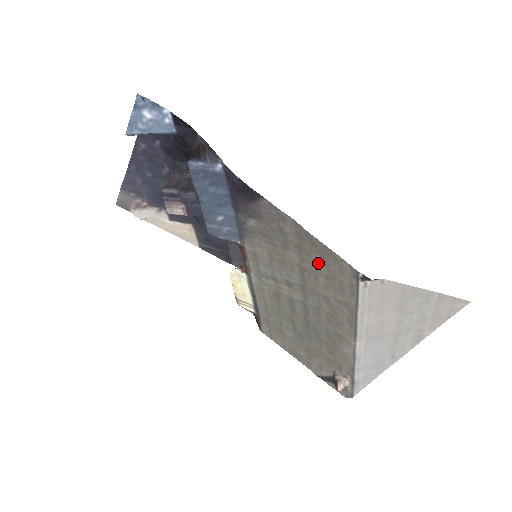
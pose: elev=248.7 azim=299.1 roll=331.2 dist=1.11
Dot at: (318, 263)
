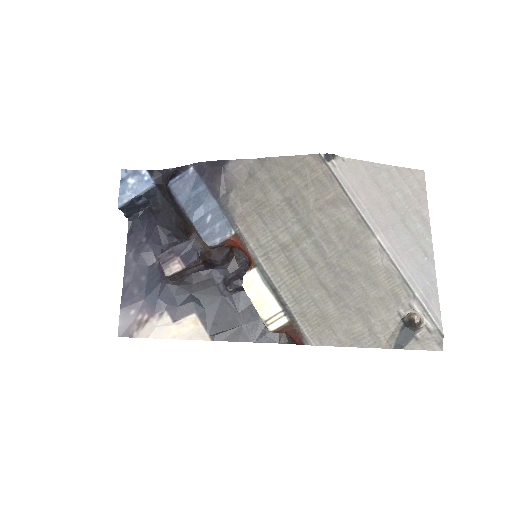
Dot at: (293, 180)
